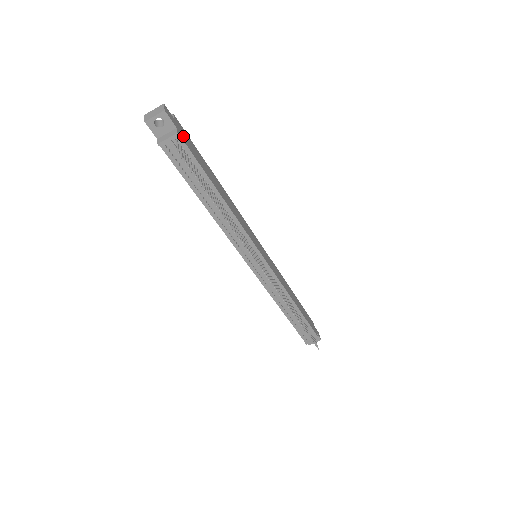
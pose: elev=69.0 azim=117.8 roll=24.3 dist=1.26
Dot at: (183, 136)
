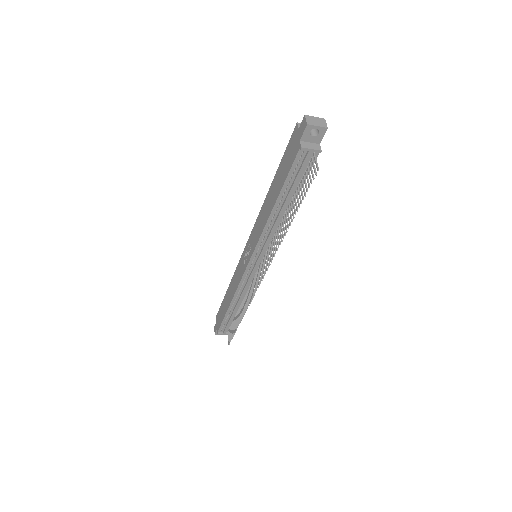
Dot at: occluded
